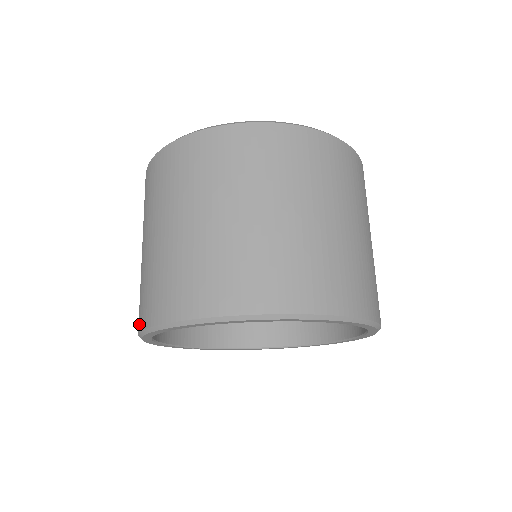
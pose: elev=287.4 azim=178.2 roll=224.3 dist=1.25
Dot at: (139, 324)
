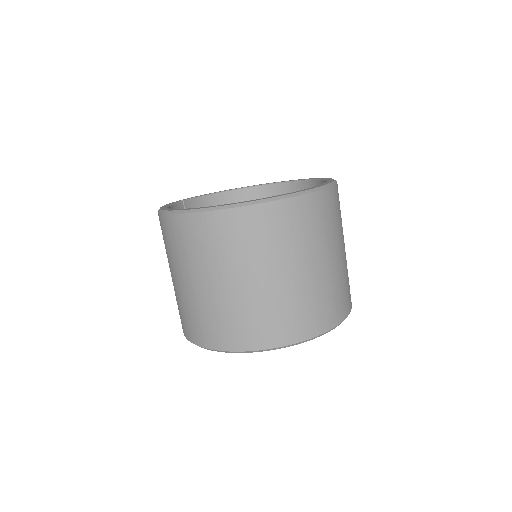
Dot at: (195, 340)
